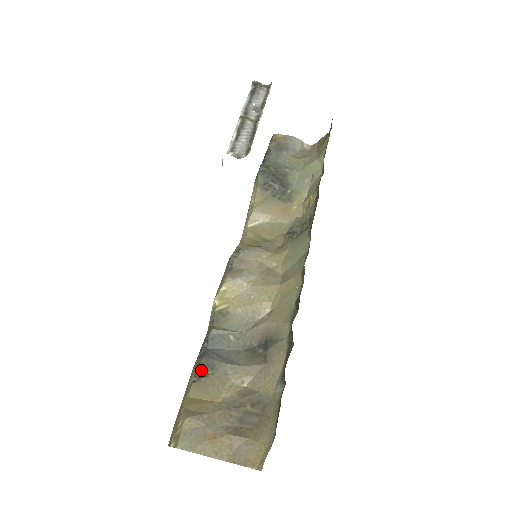
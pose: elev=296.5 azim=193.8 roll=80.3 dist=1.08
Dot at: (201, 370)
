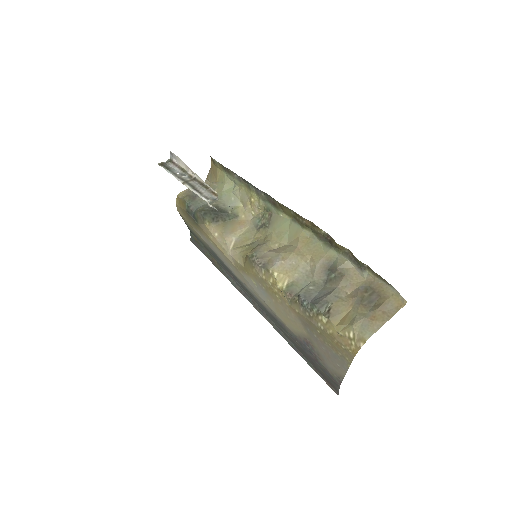
Dot at: (324, 310)
